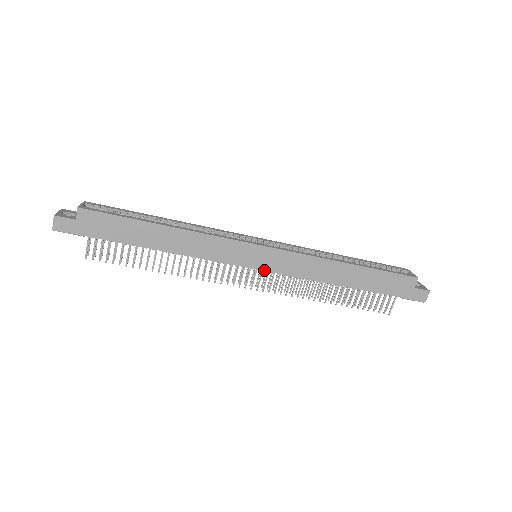
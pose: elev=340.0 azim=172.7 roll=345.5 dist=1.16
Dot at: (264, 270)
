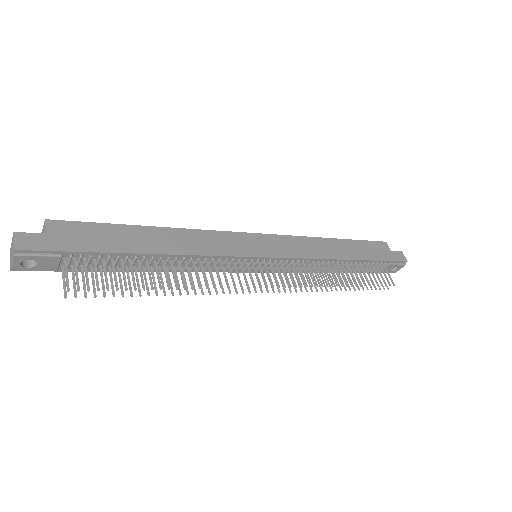
Dot at: (274, 257)
